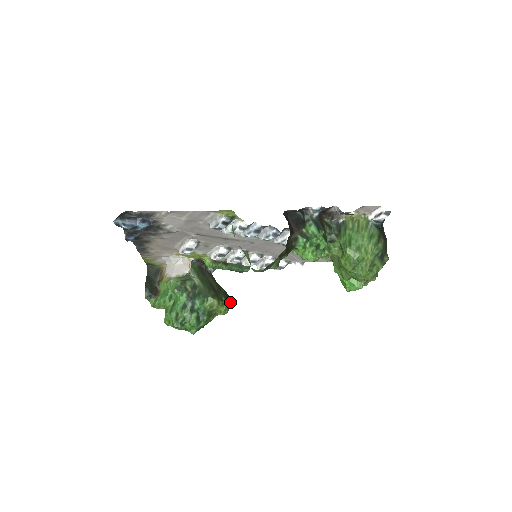
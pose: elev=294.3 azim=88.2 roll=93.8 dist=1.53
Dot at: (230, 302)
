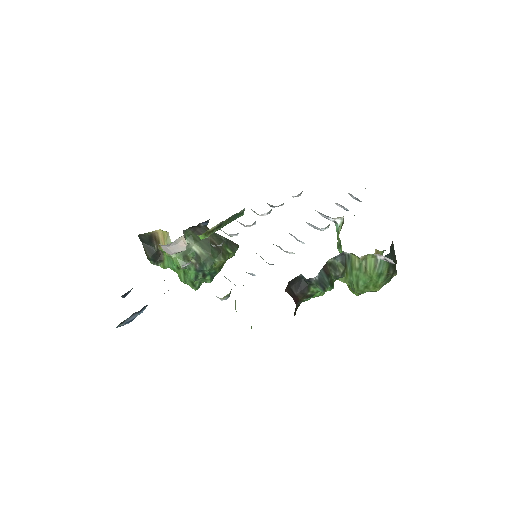
Dot at: (235, 249)
